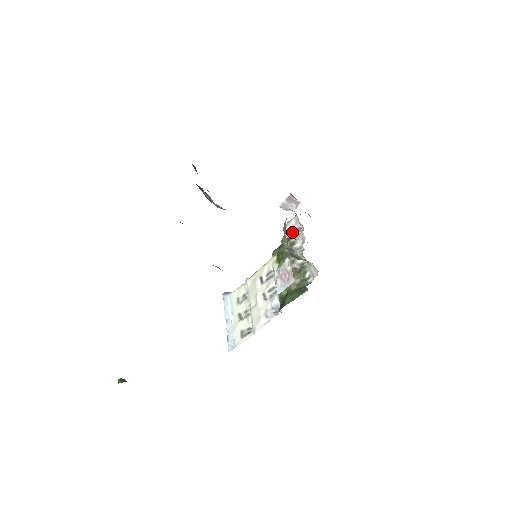
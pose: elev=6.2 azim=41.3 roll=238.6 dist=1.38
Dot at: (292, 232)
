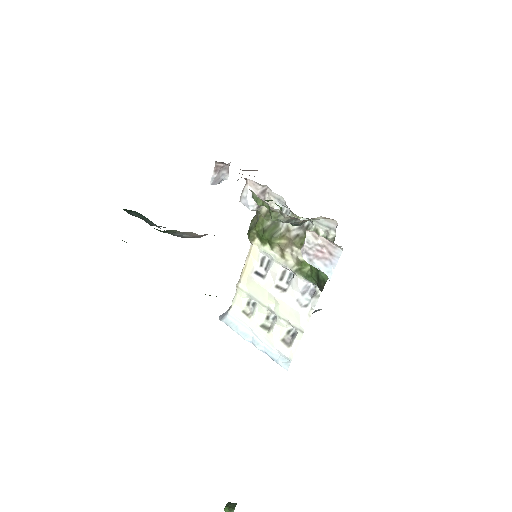
Dot at: occluded
